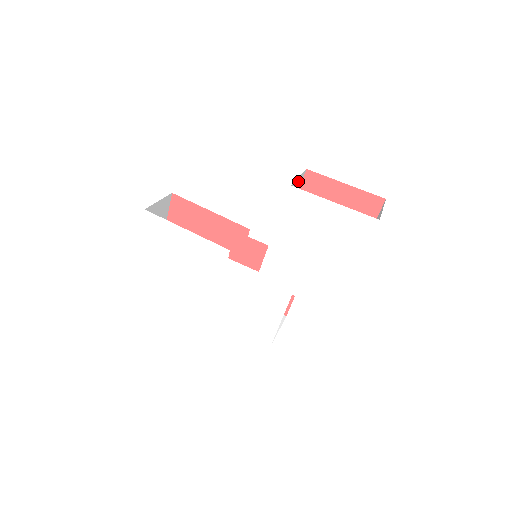
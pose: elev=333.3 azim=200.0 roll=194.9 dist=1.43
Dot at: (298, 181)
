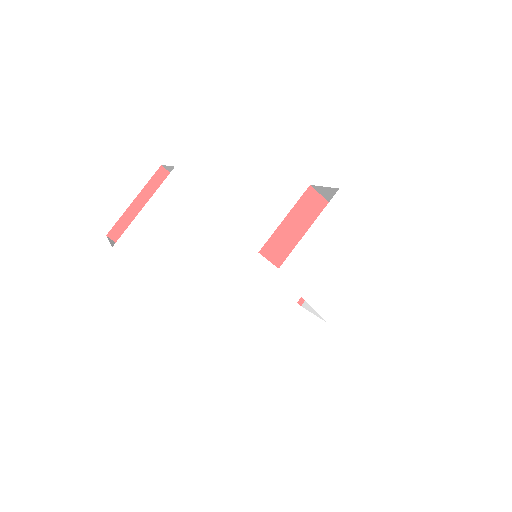
Dot at: occluded
